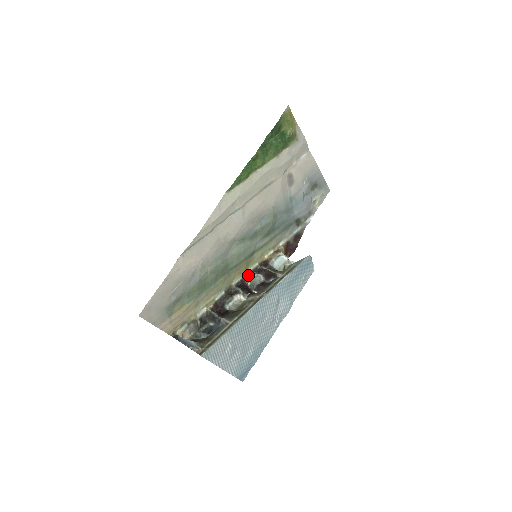
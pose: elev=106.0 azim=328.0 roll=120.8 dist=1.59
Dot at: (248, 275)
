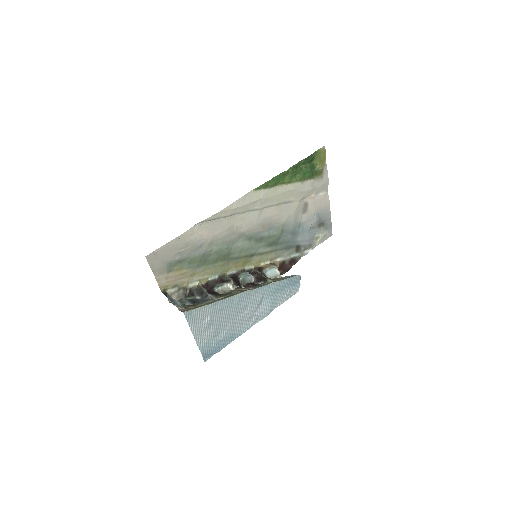
Dot at: (242, 272)
